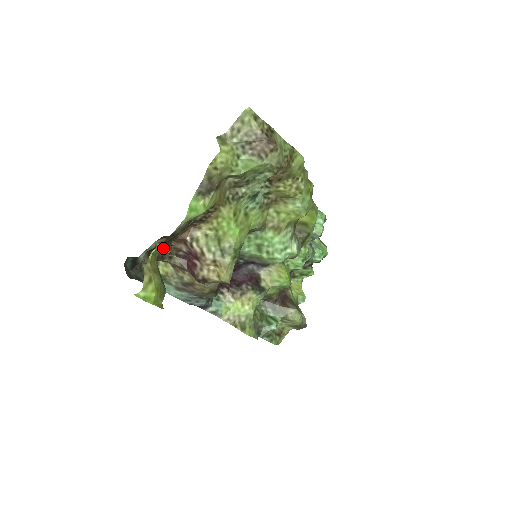
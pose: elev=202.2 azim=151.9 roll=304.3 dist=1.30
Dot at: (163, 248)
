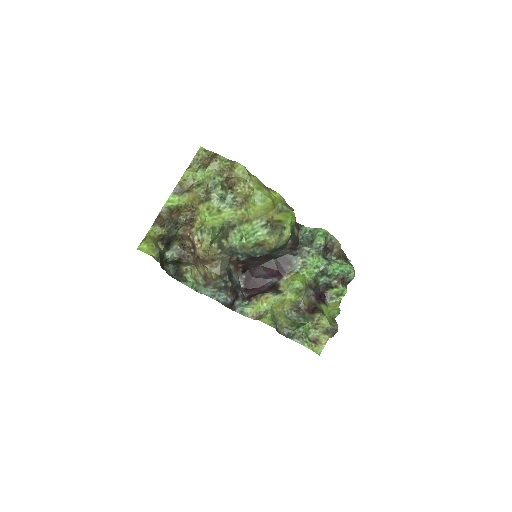
Dot at: (163, 232)
